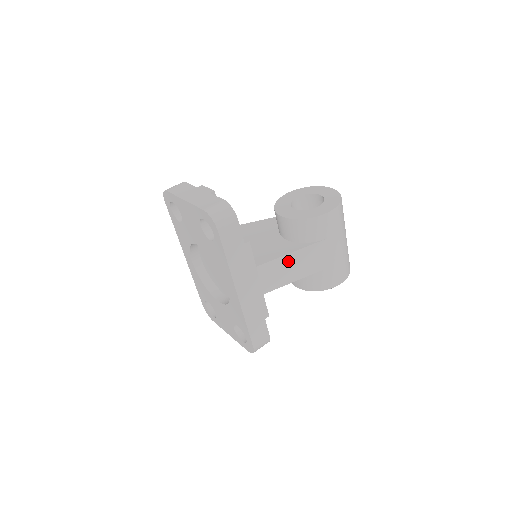
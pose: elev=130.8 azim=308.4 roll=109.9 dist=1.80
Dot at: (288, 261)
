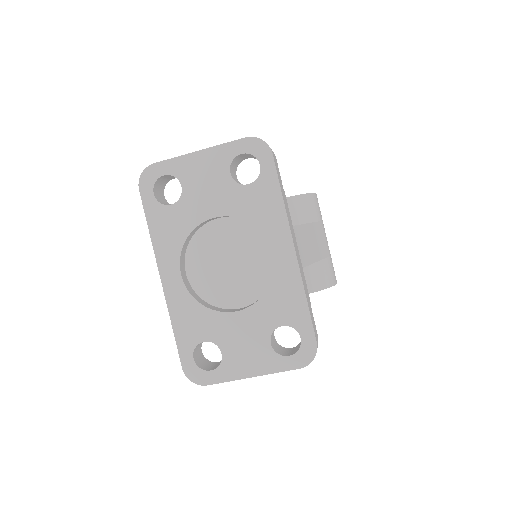
Dot at: (308, 233)
